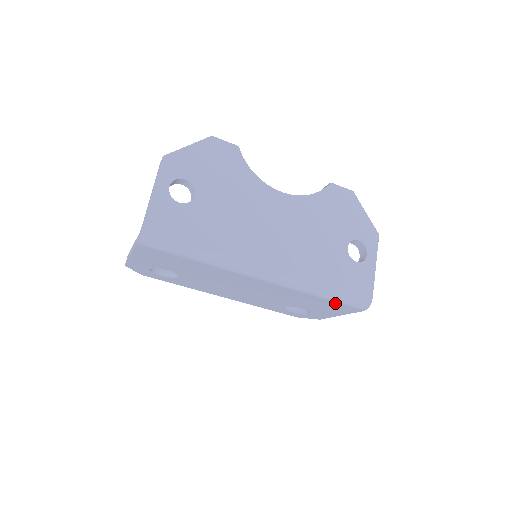
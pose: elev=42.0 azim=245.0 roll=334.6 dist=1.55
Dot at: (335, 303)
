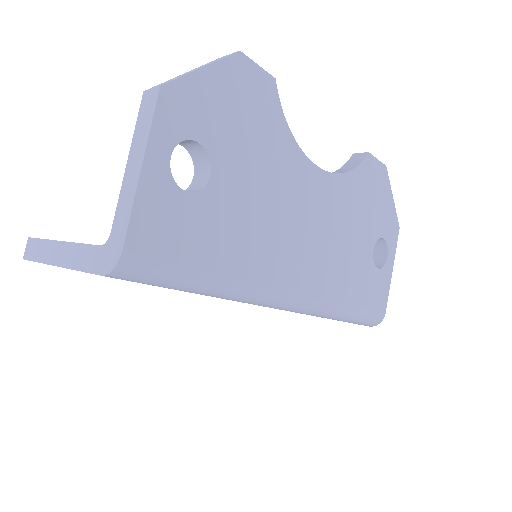
Dot at: occluded
